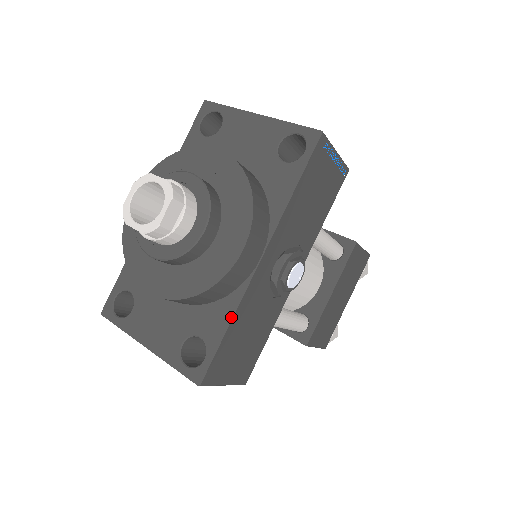
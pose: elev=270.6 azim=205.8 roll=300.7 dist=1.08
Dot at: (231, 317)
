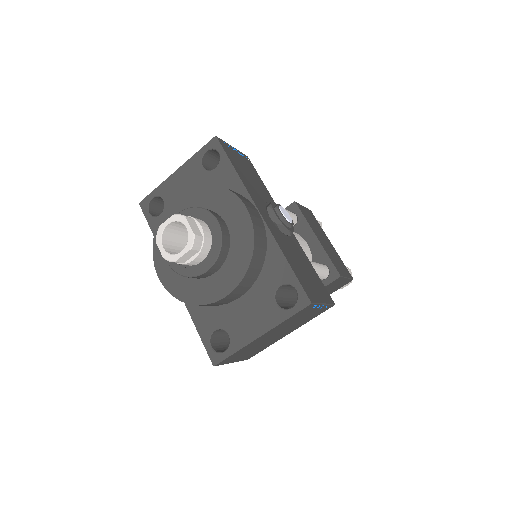
Dot at: (281, 254)
